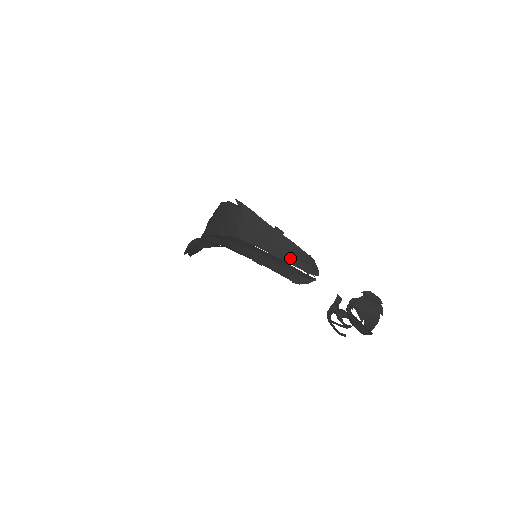
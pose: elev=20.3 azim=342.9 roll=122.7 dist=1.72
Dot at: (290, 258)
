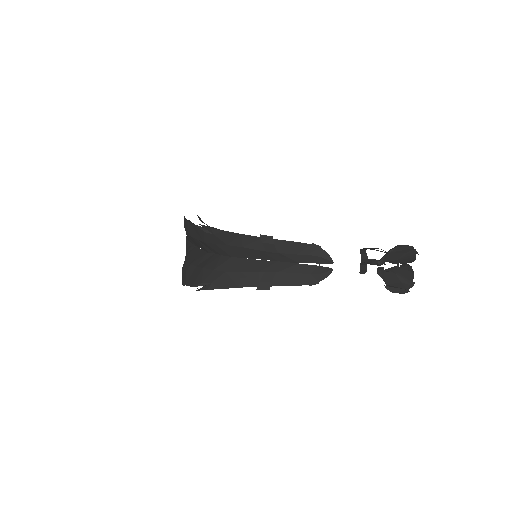
Dot at: (294, 257)
